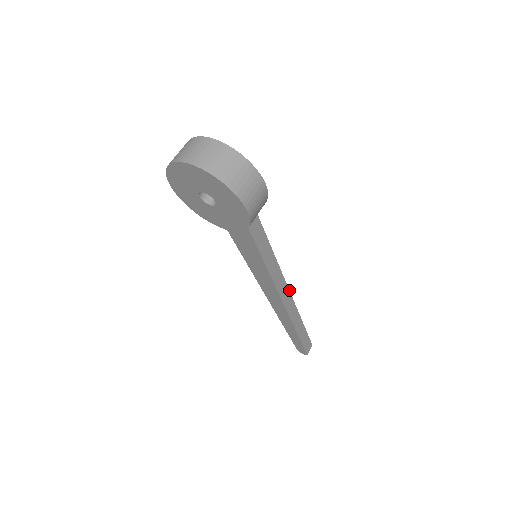
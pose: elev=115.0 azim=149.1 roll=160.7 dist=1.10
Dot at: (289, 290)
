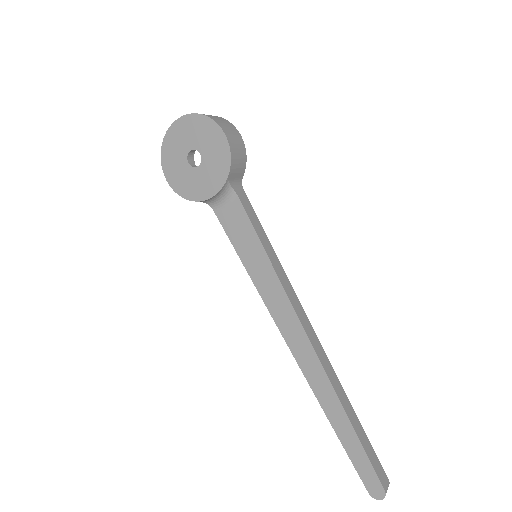
Dot at: (310, 323)
